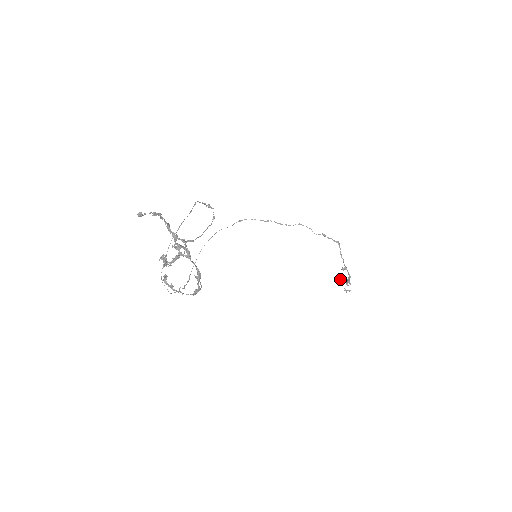
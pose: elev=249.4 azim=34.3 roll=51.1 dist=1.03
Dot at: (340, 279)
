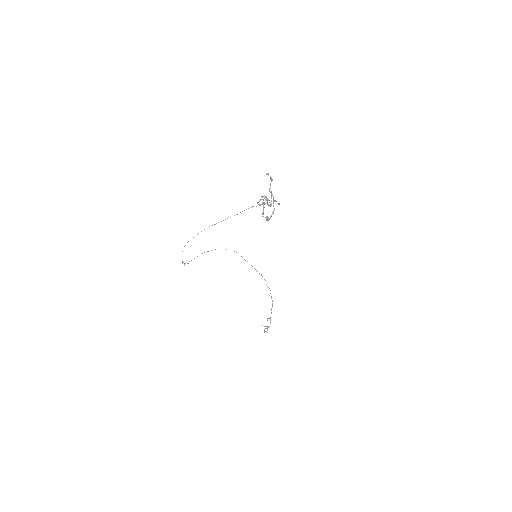
Dot at: occluded
